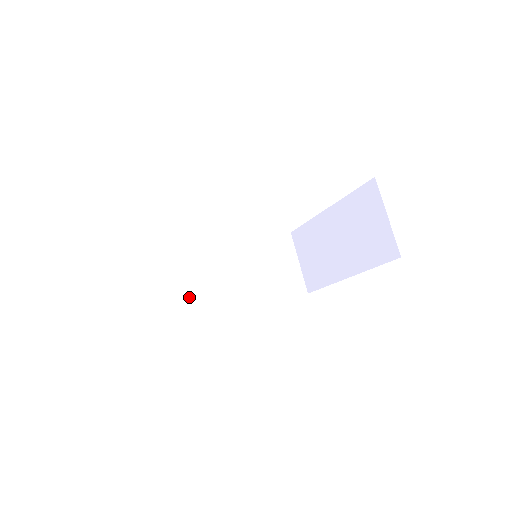
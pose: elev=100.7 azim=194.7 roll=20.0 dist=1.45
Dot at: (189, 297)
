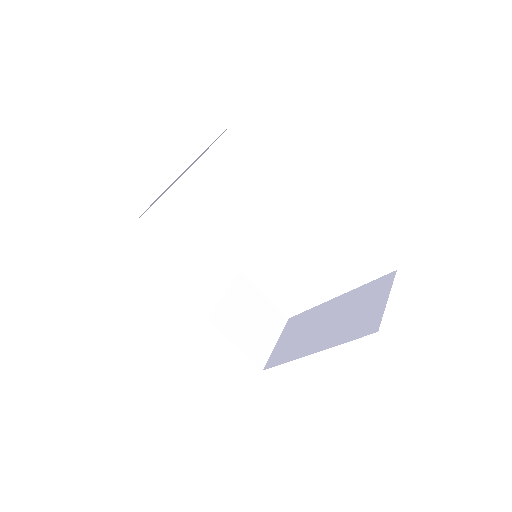
Dot at: (174, 262)
